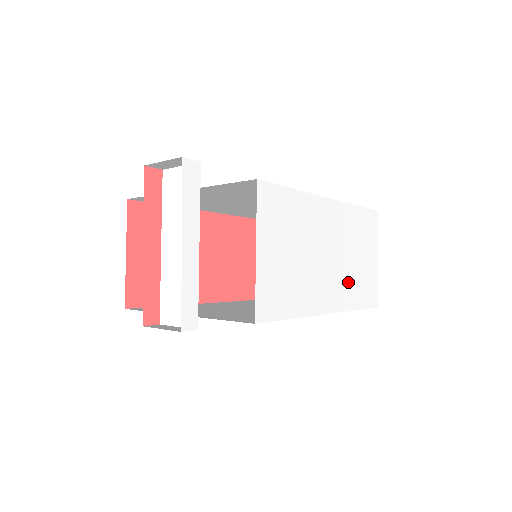
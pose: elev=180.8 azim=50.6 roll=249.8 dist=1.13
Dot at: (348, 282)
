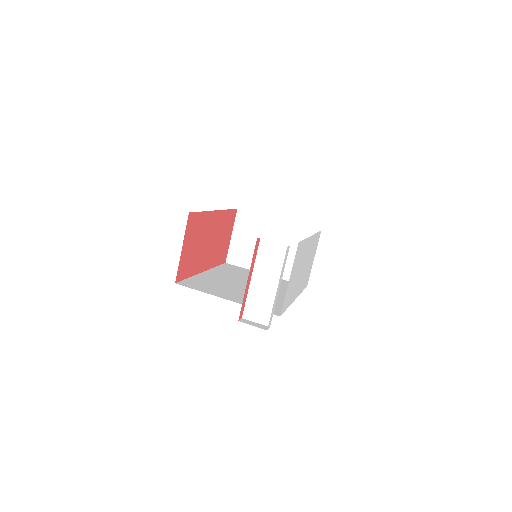
Dot at: (304, 278)
